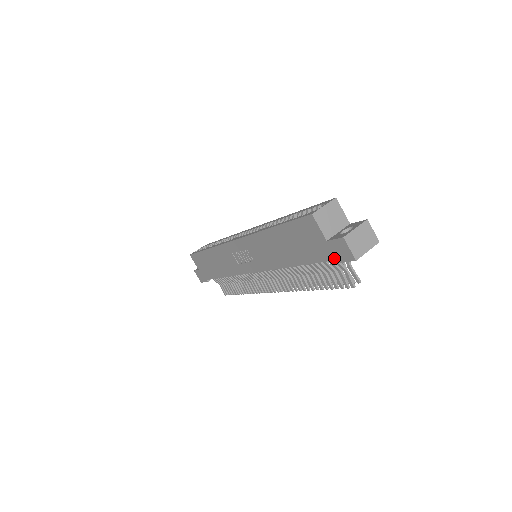
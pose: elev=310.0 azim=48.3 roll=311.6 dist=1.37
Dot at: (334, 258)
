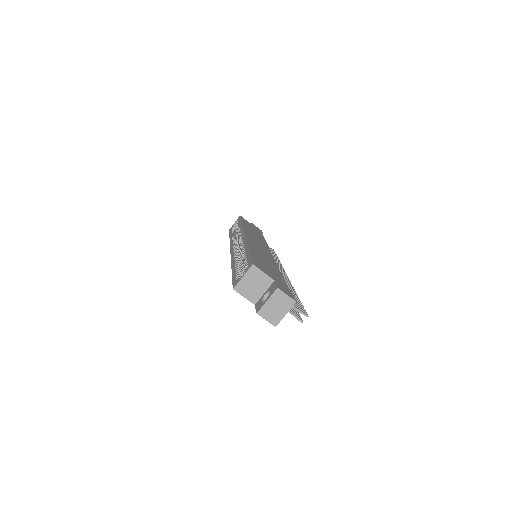
Dot at: occluded
